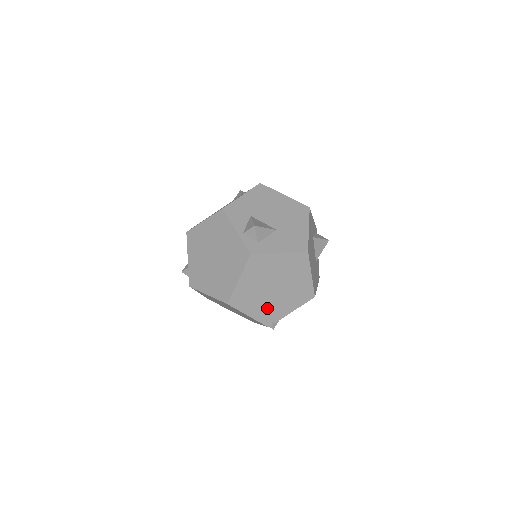
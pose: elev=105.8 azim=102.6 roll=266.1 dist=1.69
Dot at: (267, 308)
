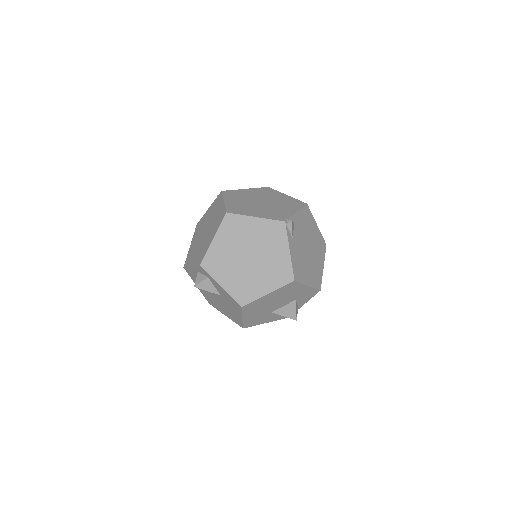
Dot at: (269, 212)
